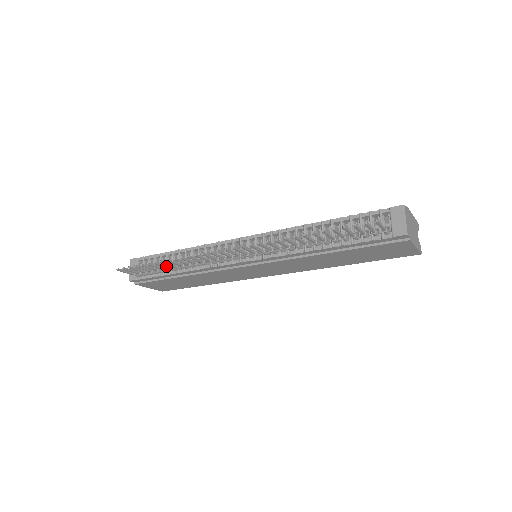
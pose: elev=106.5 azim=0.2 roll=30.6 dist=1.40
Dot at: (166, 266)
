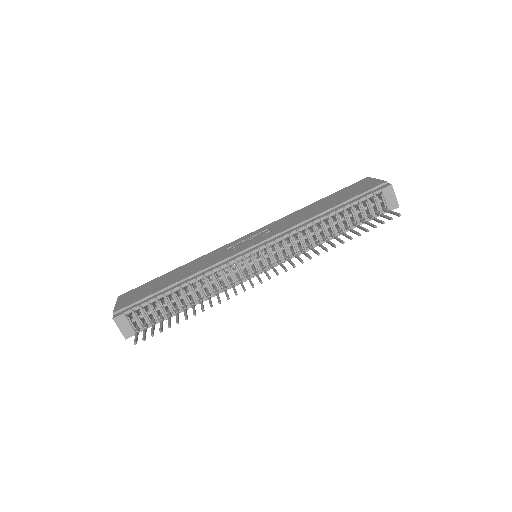
Dot at: (186, 311)
